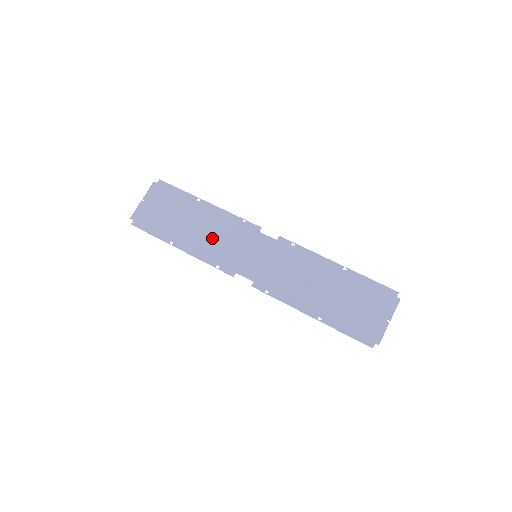
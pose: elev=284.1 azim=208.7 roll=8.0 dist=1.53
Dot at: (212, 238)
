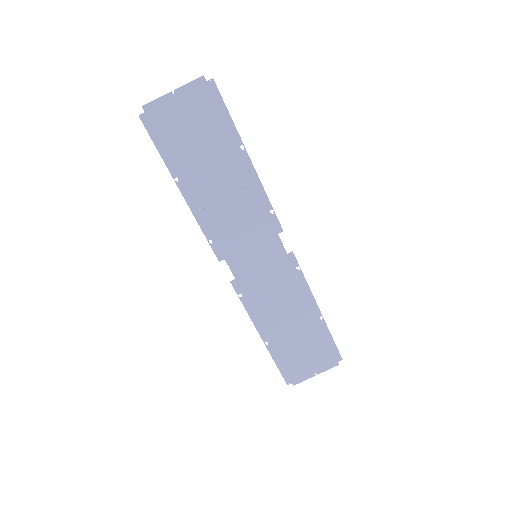
Dot at: (226, 206)
